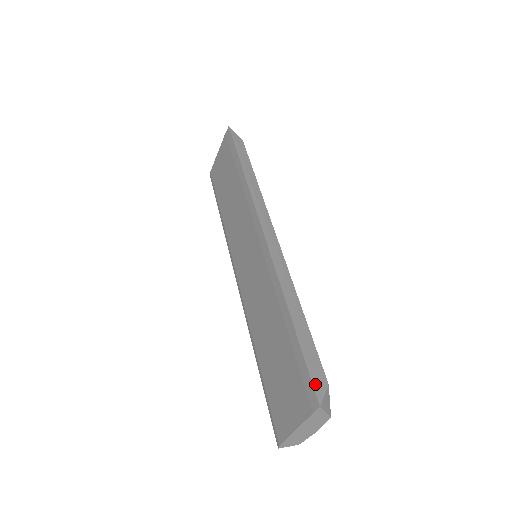
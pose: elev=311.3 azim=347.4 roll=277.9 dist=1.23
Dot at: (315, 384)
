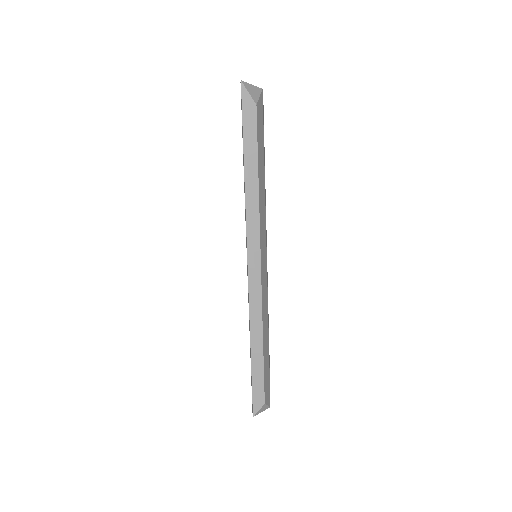
Dot at: (254, 404)
